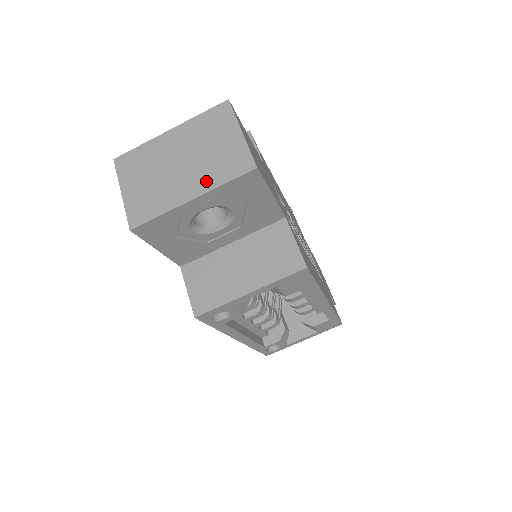
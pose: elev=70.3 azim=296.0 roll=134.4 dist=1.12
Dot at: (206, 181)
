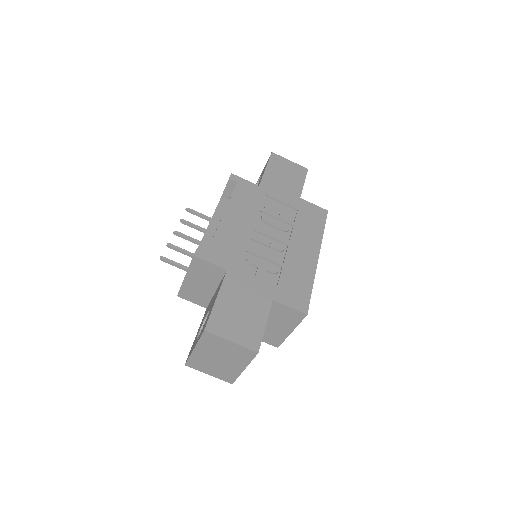
Dot at: (241, 363)
